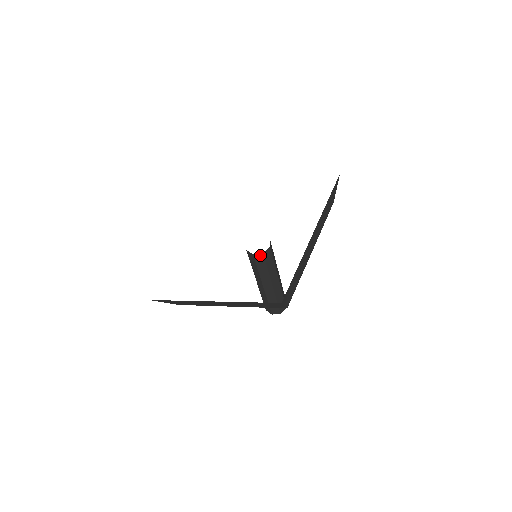
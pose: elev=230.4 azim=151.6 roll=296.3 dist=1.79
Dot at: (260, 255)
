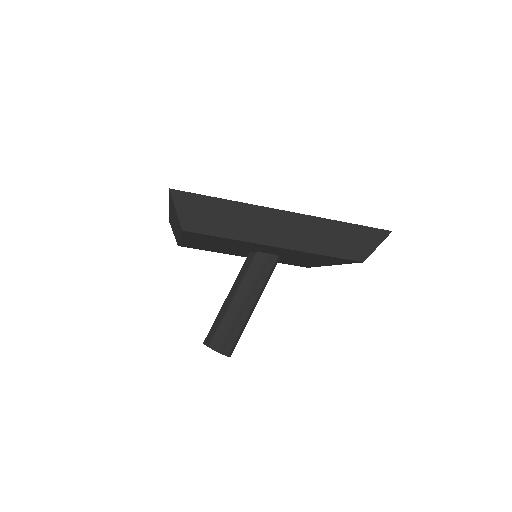
Dot at: occluded
